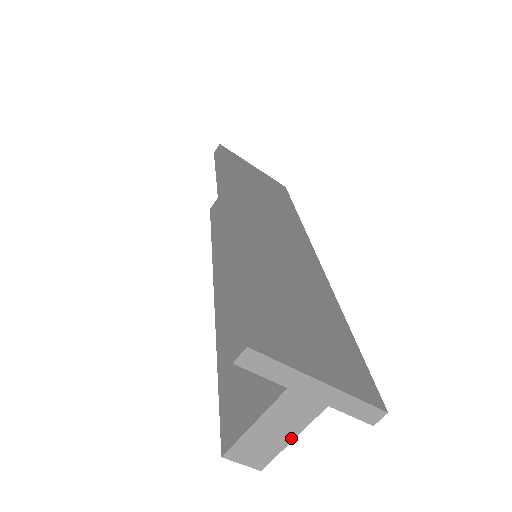
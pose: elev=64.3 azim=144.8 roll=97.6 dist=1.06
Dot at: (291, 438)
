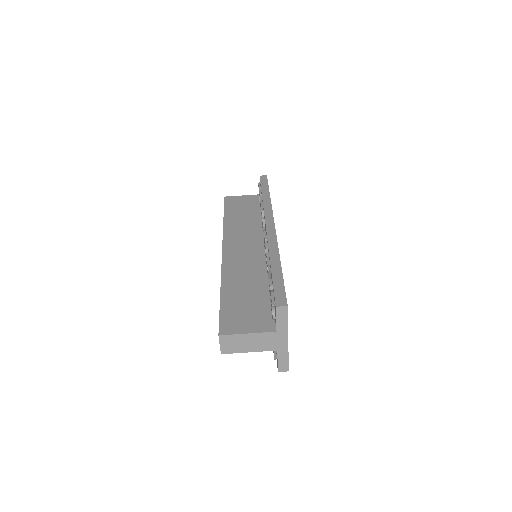
Dot at: (250, 351)
